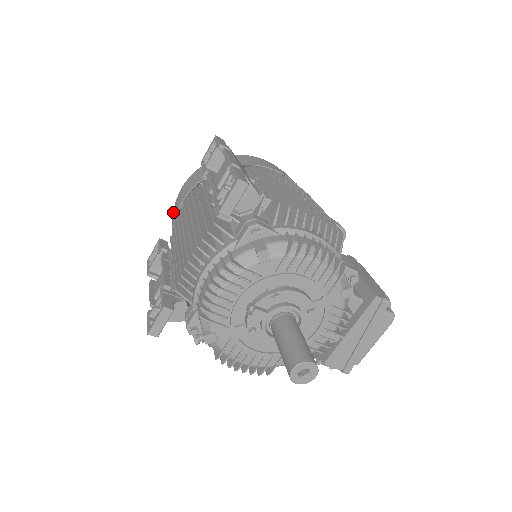
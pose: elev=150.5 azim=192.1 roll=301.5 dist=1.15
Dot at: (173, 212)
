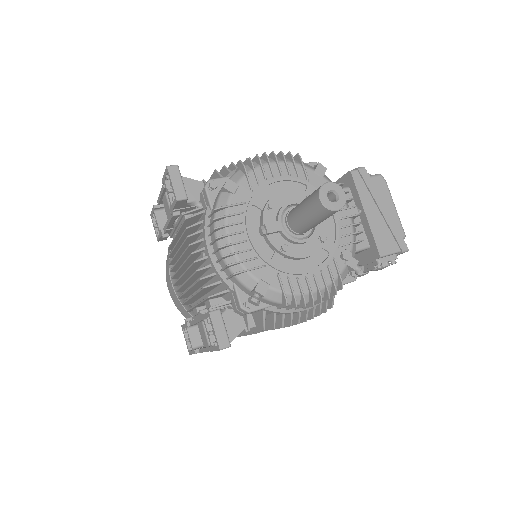
Dot at: occluded
